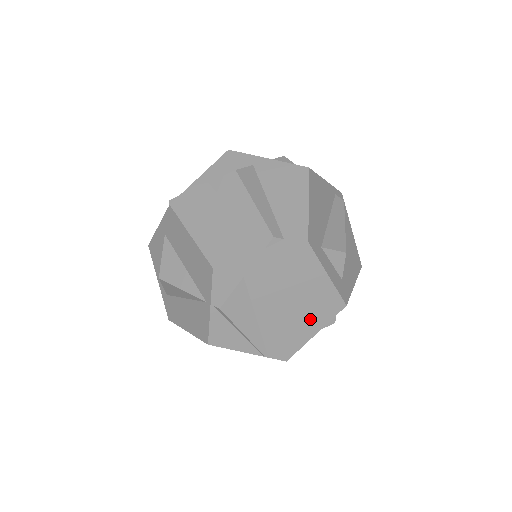
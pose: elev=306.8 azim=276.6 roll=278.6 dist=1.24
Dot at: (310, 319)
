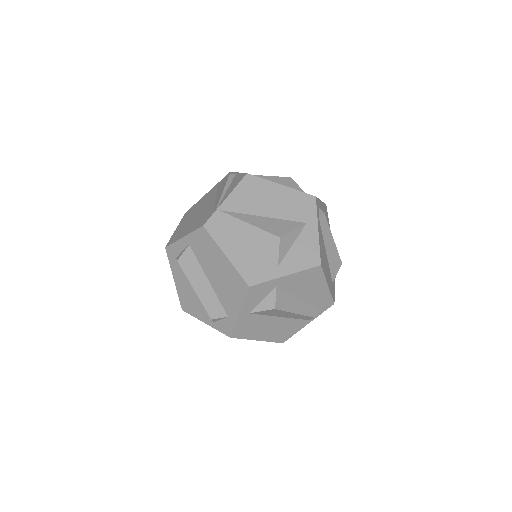
Dot at: occluded
